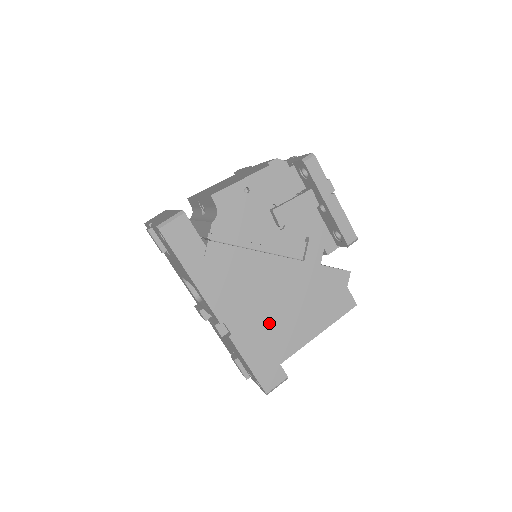
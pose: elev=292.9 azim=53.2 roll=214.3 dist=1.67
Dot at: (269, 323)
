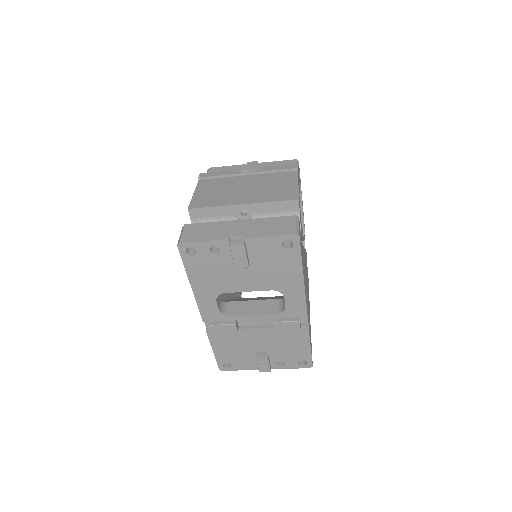
Dot at: (308, 306)
